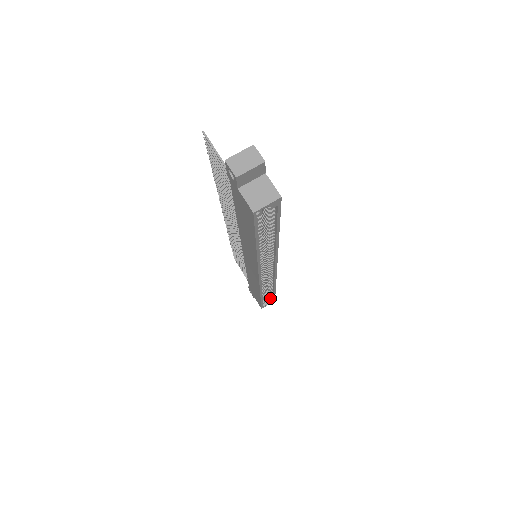
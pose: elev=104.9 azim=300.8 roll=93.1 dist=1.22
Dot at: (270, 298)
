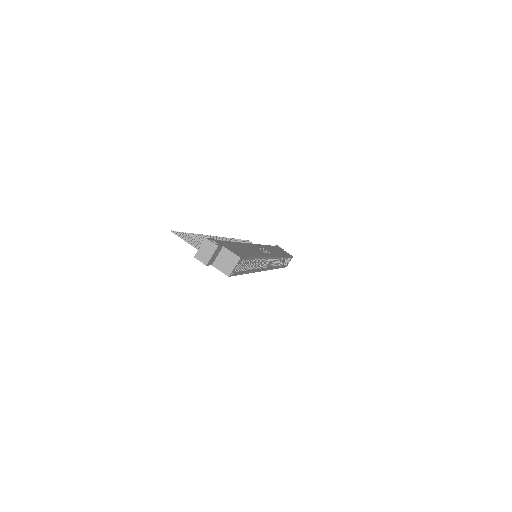
Dot at: (288, 258)
